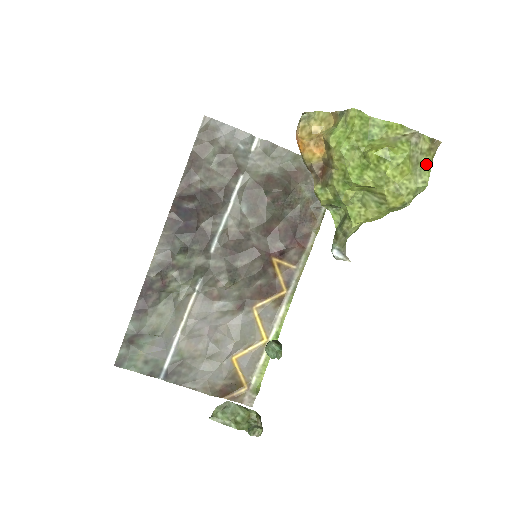
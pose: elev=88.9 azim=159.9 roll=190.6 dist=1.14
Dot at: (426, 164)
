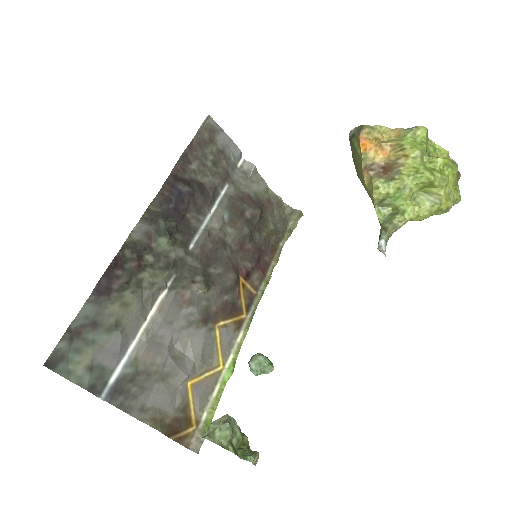
Dot at: (458, 185)
